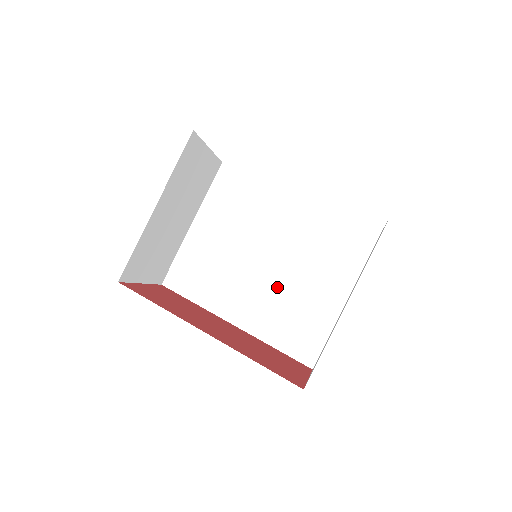
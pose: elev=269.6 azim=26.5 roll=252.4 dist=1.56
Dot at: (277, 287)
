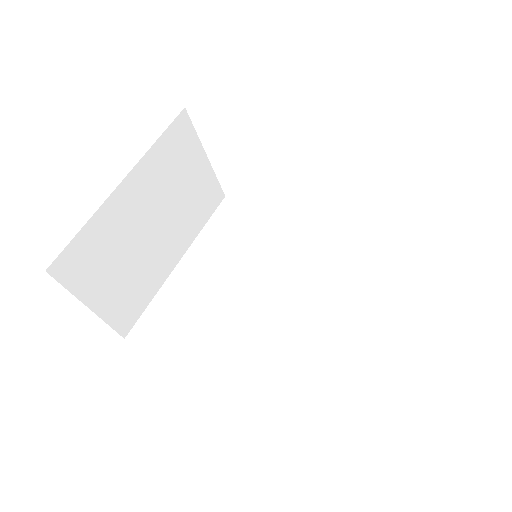
Dot at: (290, 327)
